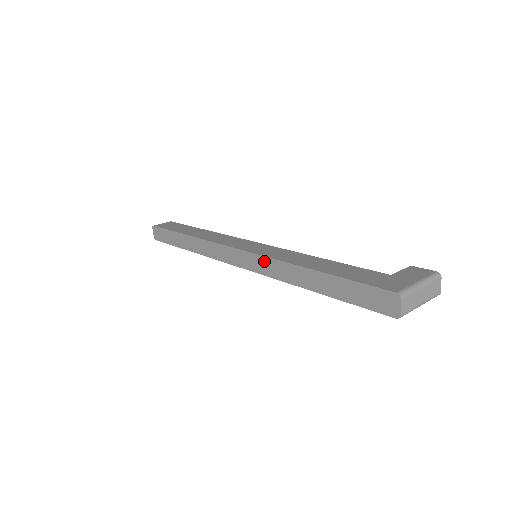
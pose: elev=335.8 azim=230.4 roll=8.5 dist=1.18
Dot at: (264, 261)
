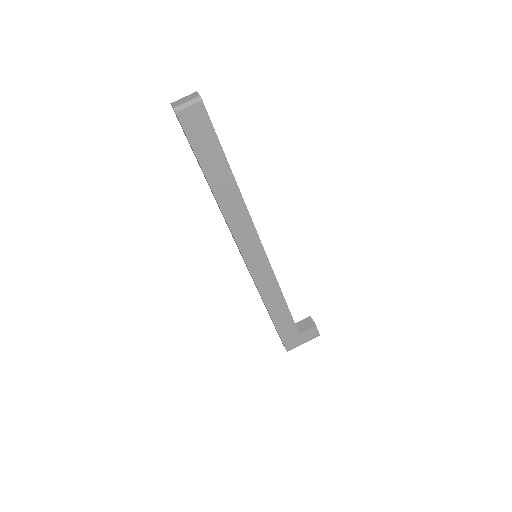
Dot at: (254, 282)
